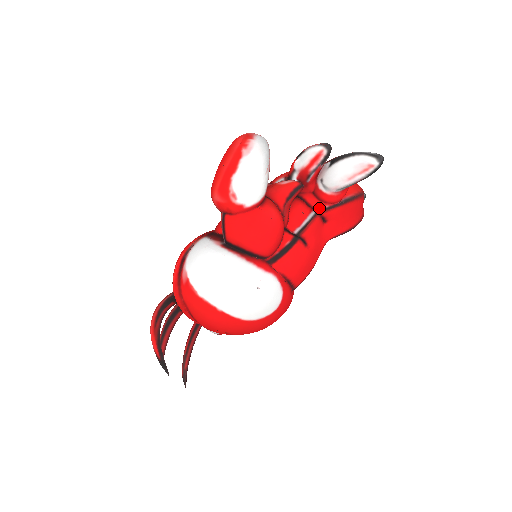
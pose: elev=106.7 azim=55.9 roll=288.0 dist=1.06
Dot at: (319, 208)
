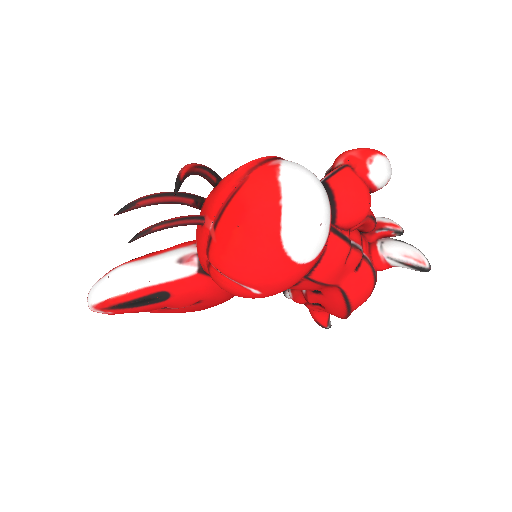
Dot at: (366, 255)
